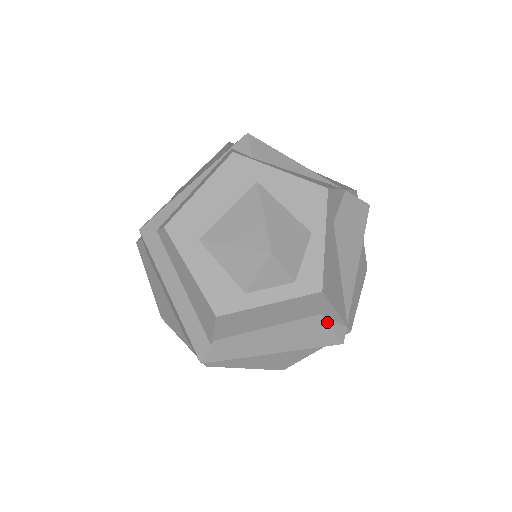
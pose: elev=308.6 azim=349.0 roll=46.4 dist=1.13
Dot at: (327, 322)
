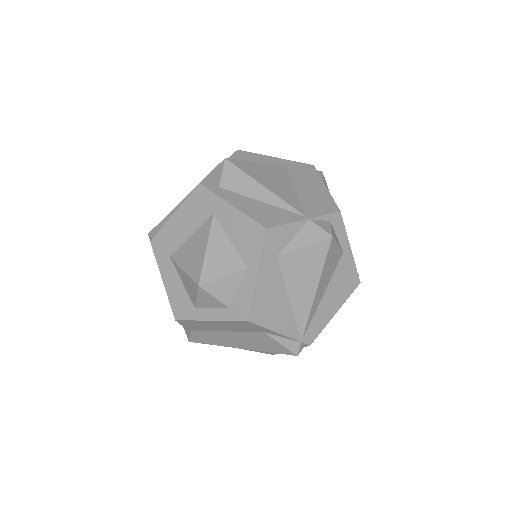
Dot at: (273, 338)
